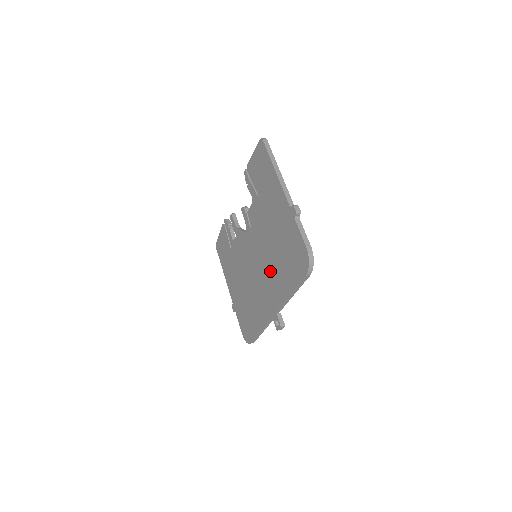
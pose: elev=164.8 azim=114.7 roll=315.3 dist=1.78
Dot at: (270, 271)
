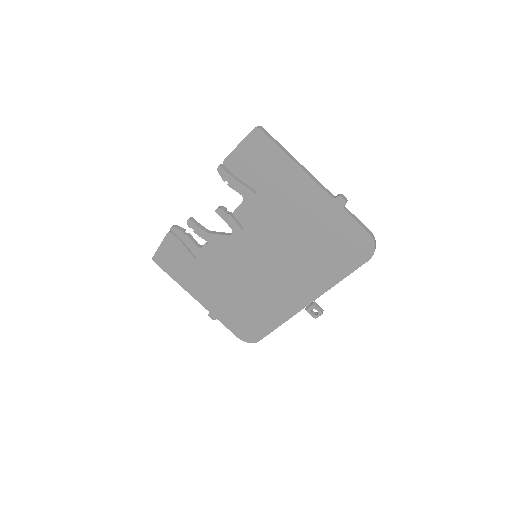
Dot at: (295, 267)
